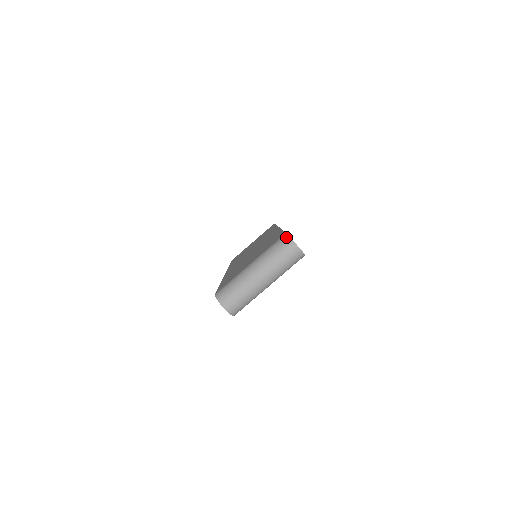
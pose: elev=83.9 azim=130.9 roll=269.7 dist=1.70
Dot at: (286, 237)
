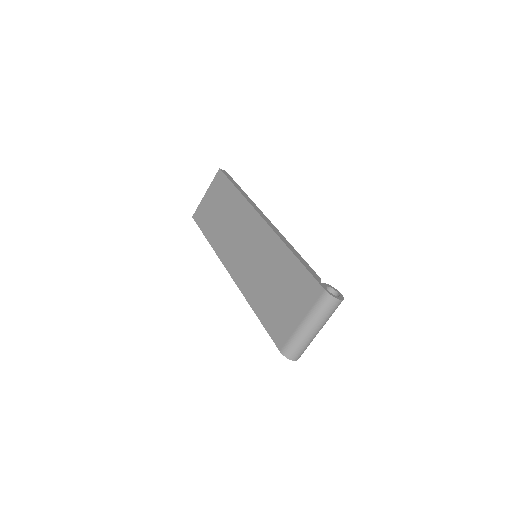
Dot at: (329, 297)
